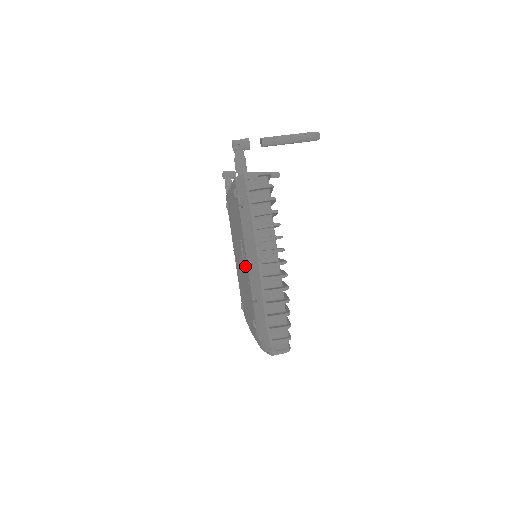
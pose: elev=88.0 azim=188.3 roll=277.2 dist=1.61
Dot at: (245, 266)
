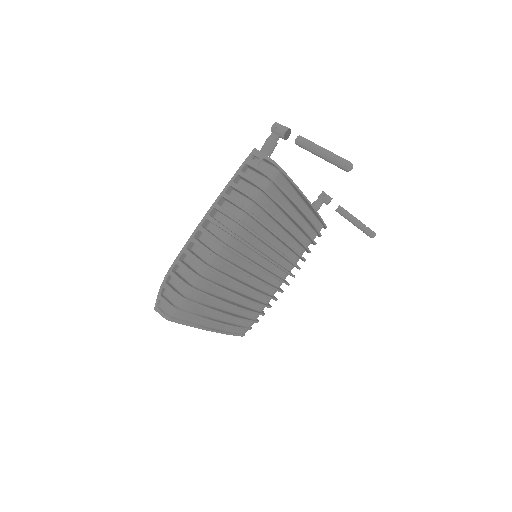
Dot at: occluded
